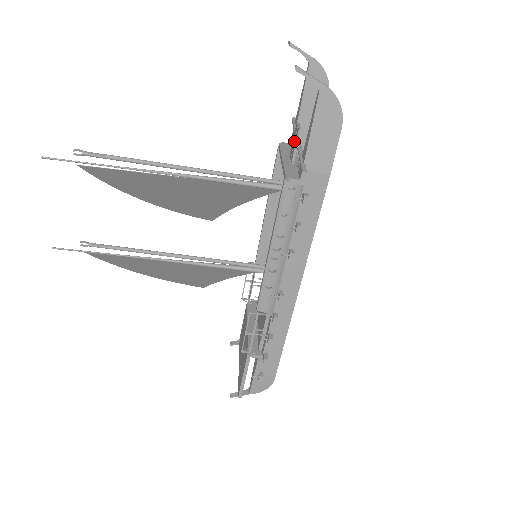
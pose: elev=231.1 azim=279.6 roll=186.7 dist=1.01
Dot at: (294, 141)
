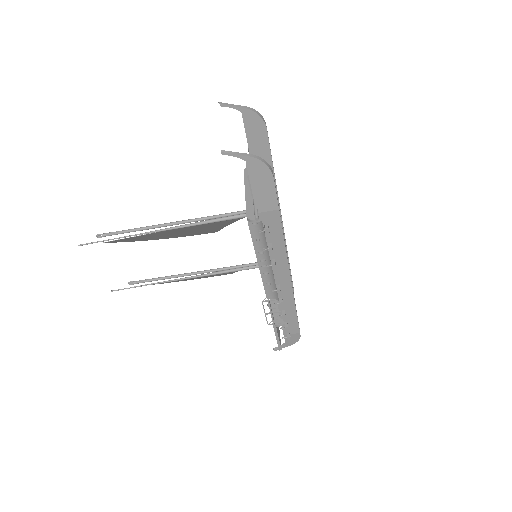
Dot at: occluded
